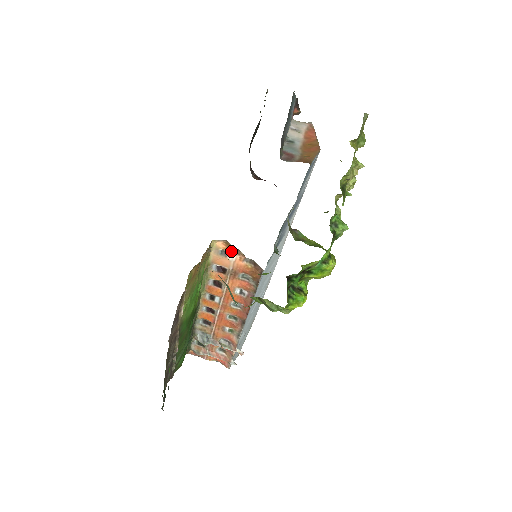
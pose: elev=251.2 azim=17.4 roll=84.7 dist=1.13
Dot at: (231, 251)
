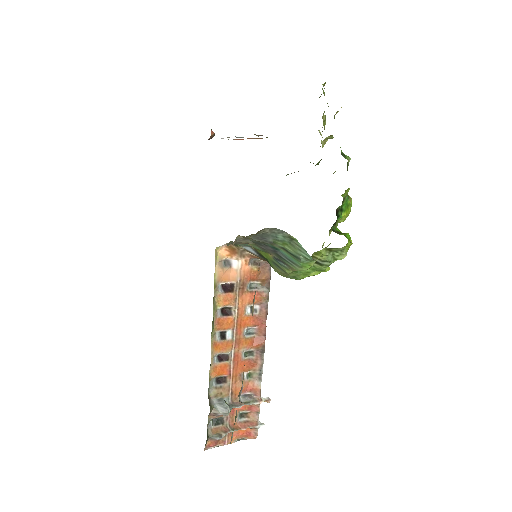
Dot at: (235, 256)
